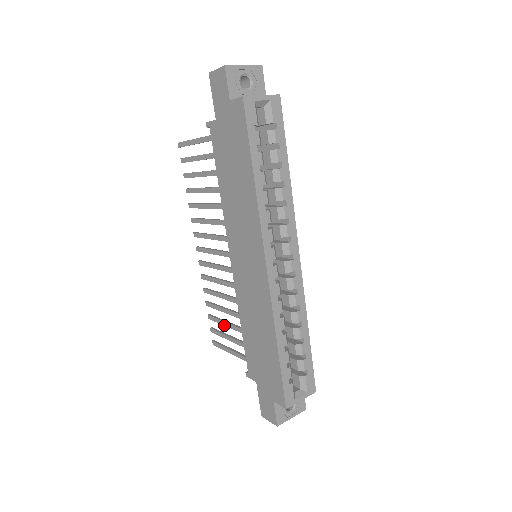
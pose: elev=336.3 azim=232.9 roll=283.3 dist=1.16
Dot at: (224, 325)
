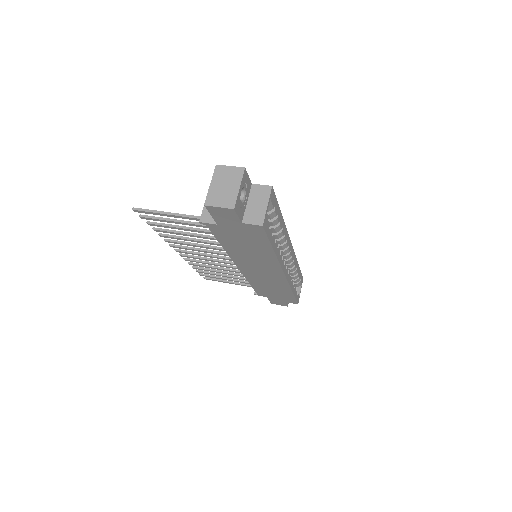
Dot at: occluded
